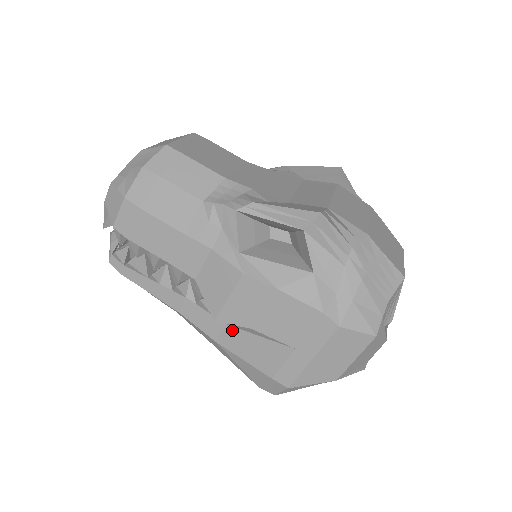
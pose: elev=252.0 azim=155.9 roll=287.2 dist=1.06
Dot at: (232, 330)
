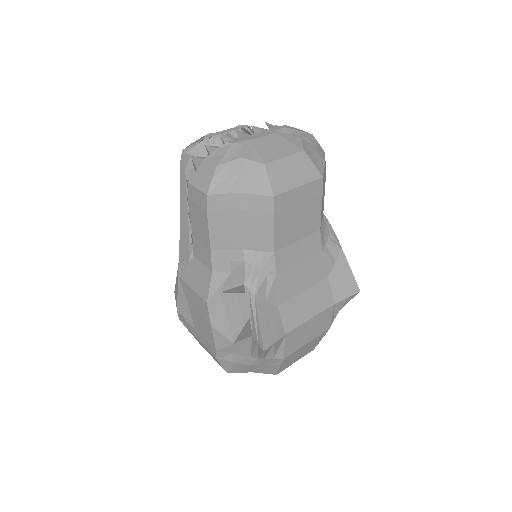
Dot at: occluded
